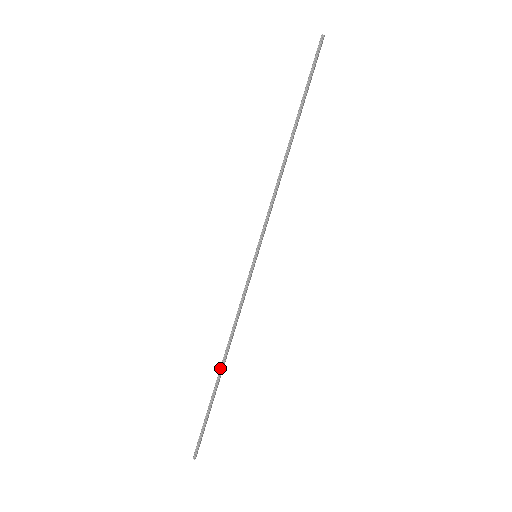
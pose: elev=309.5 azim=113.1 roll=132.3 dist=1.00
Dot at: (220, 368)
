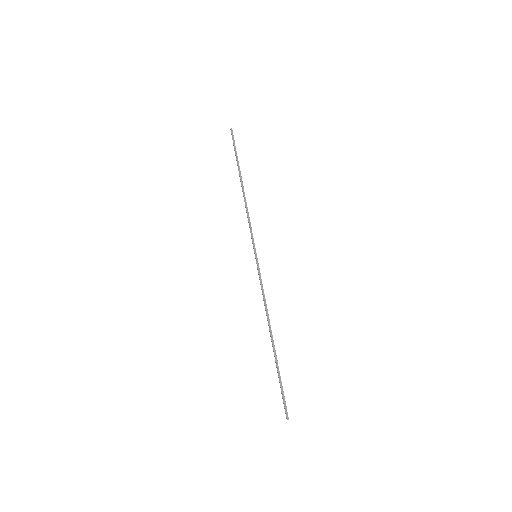
Dot at: (271, 339)
